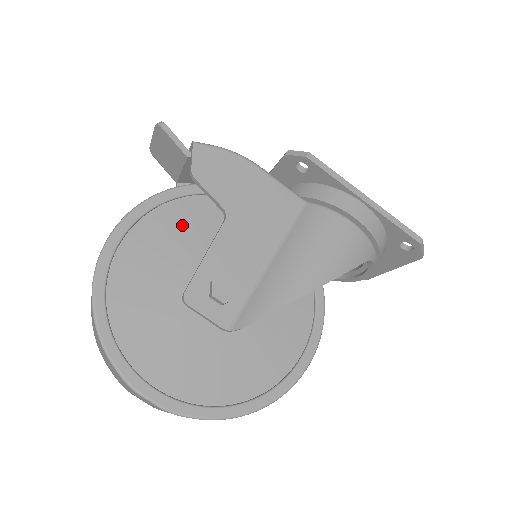
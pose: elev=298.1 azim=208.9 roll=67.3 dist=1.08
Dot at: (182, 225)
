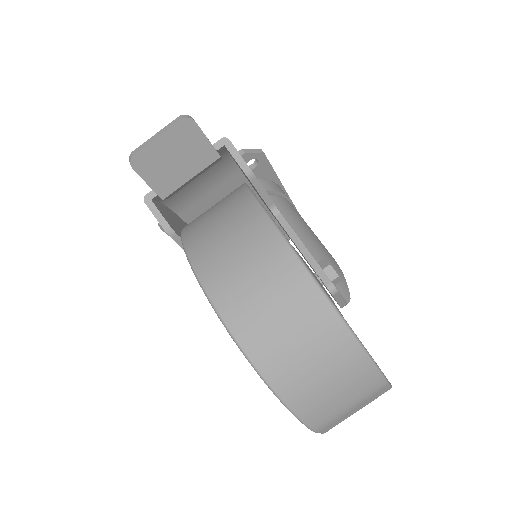
Dot at: occluded
